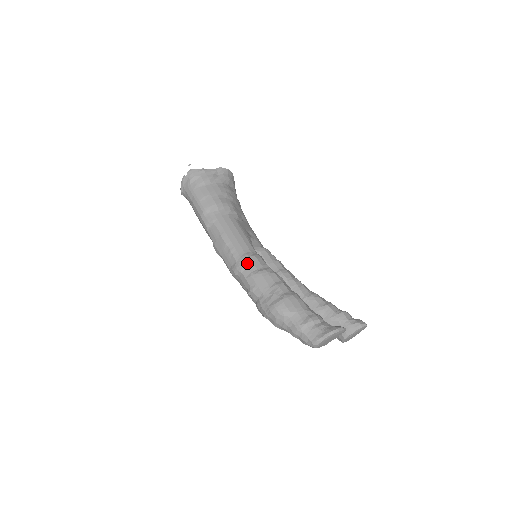
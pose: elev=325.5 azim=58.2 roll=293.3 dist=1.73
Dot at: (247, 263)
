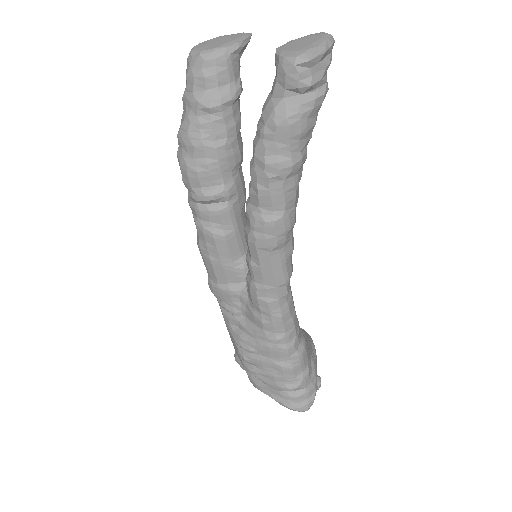
Dot at: occluded
